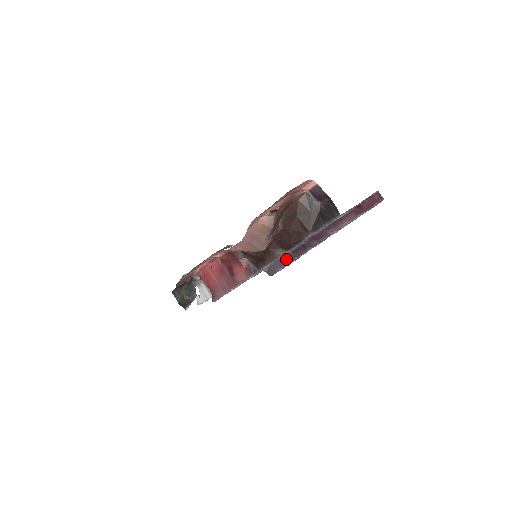
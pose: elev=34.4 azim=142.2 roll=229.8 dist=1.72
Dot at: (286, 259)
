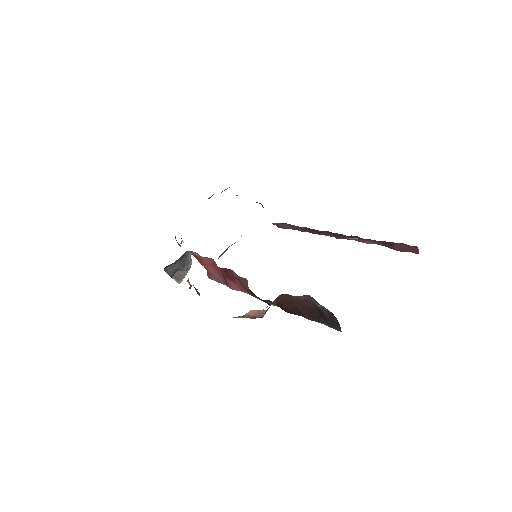
Dot at: (297, 228)
